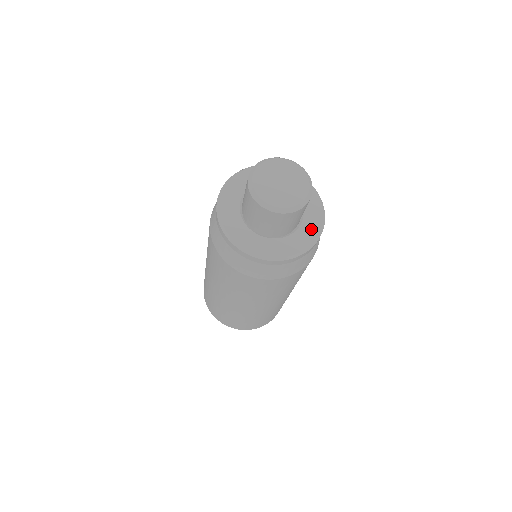
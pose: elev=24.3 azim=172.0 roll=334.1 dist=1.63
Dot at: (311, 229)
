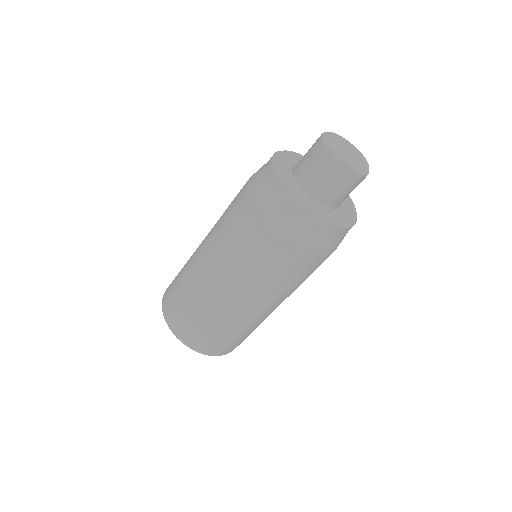
Dot at: (350, 211)
